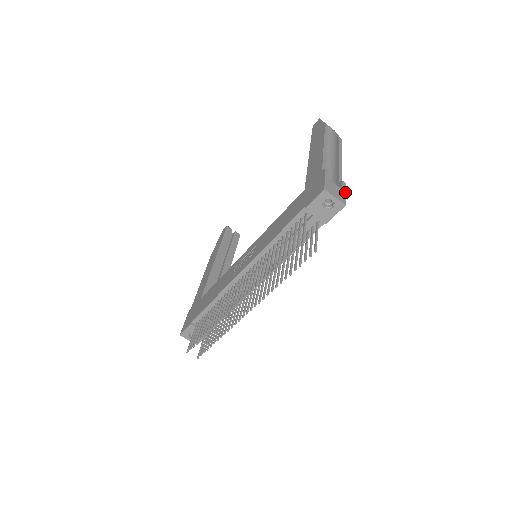
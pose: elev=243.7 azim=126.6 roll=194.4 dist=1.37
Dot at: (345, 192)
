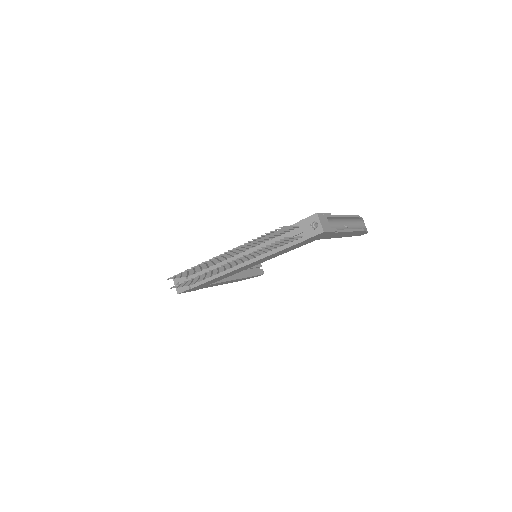
Dot at: (331, 231)
